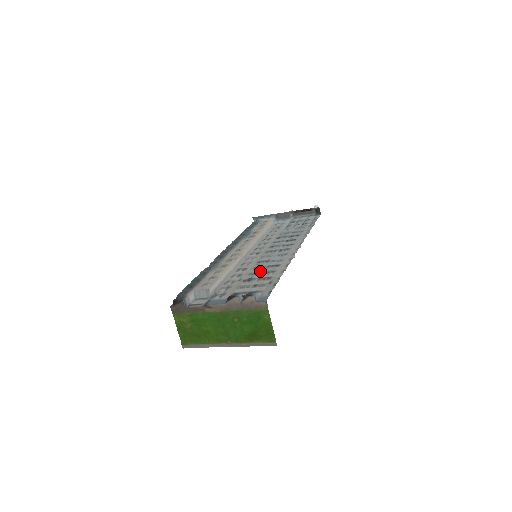
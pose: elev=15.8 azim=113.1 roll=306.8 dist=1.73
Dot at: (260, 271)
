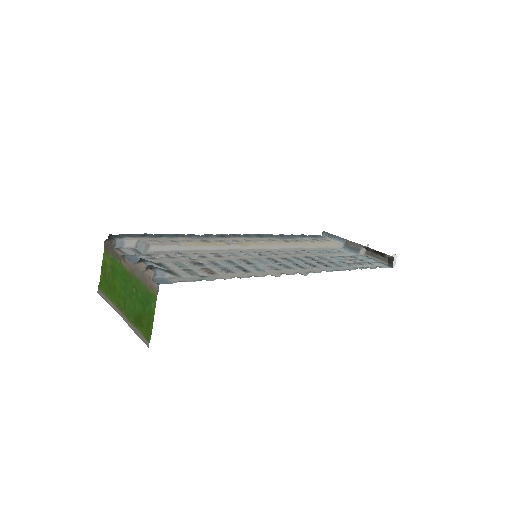
Dot at: (223, 265)
